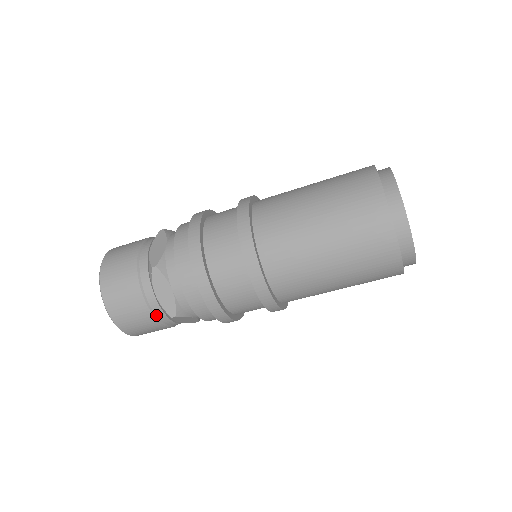
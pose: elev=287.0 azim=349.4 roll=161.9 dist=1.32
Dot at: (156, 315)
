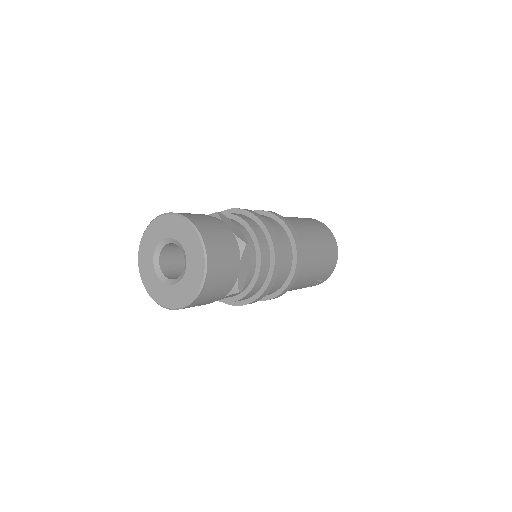
Dot at: (232, 243)
